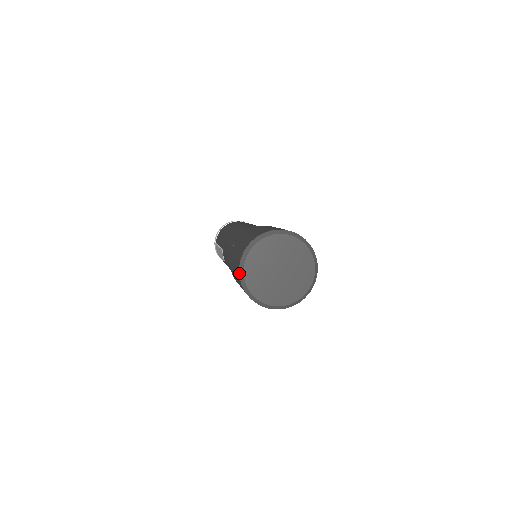
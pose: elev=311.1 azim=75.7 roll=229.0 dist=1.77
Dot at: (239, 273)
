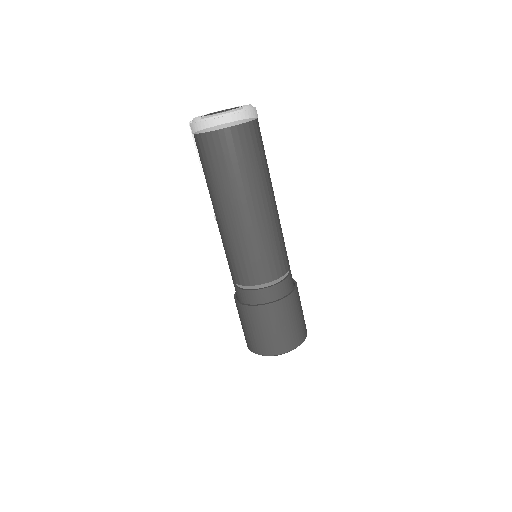
Dot at: (247, 346)
